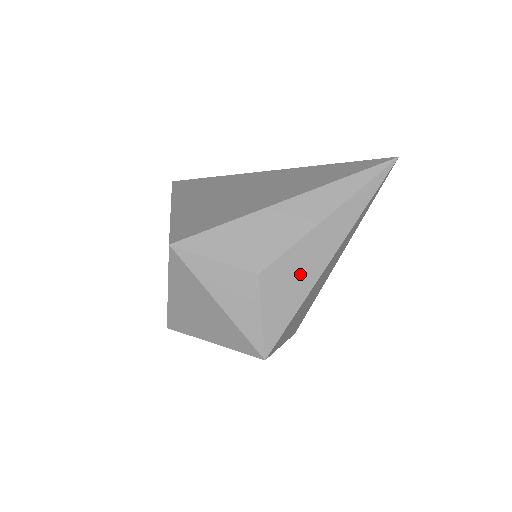
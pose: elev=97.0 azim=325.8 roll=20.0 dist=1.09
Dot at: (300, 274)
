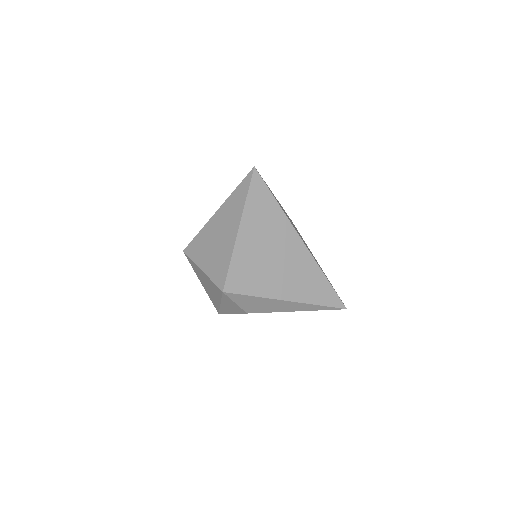
Dot at: occluded
